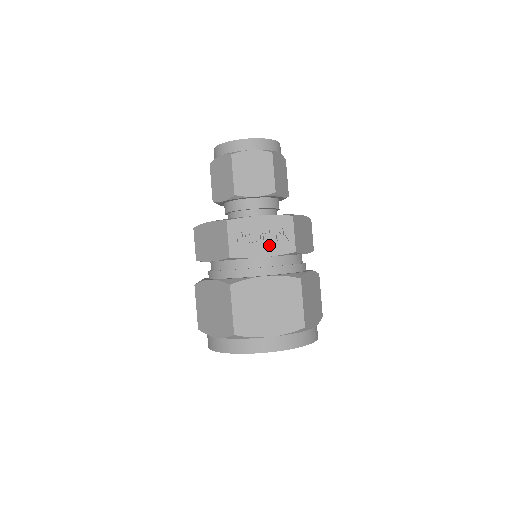
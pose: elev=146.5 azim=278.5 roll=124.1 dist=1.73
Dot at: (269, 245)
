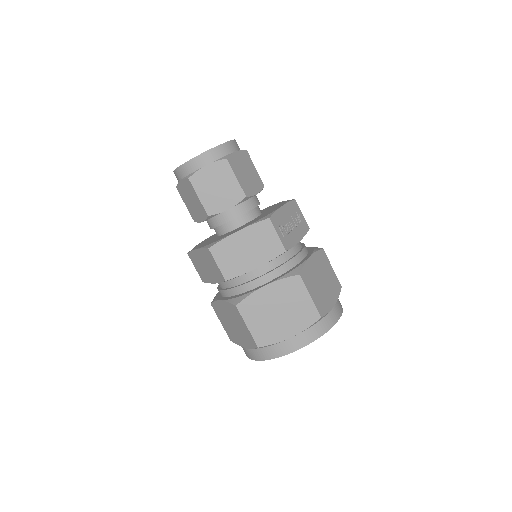
Dot at: (297, 229)
